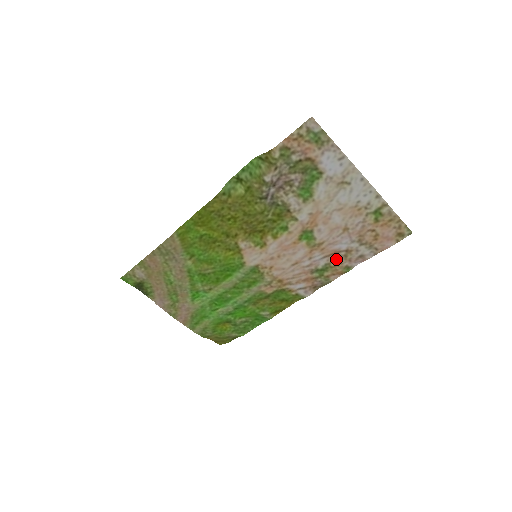
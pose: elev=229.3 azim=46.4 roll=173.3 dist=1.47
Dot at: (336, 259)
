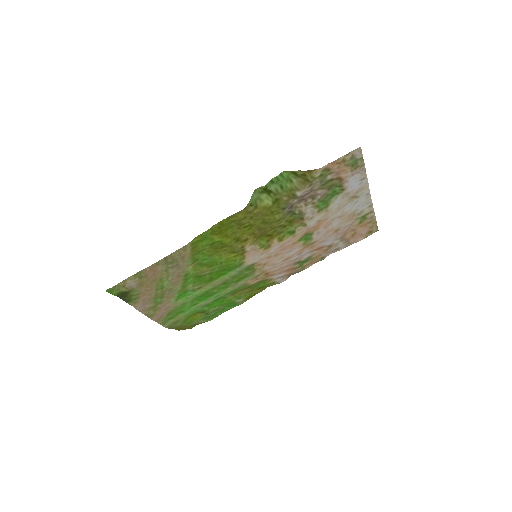
Dot at: (318, 253)
